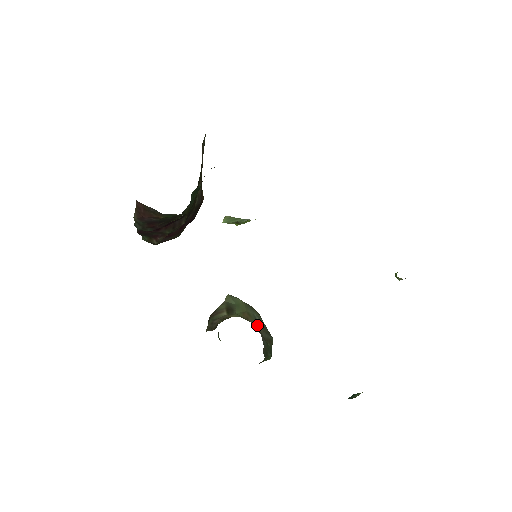
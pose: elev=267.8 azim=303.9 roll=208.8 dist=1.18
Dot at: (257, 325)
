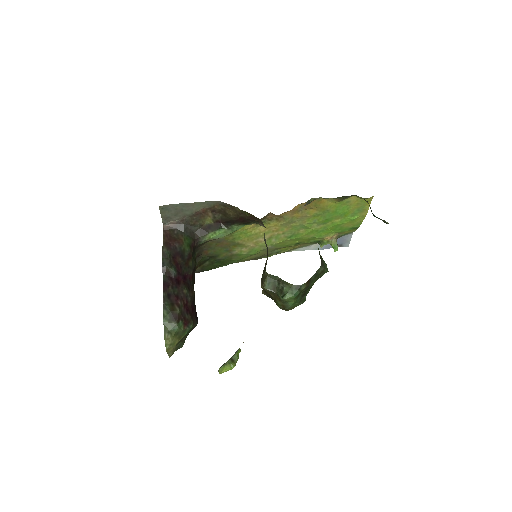
Dot at: occluded
